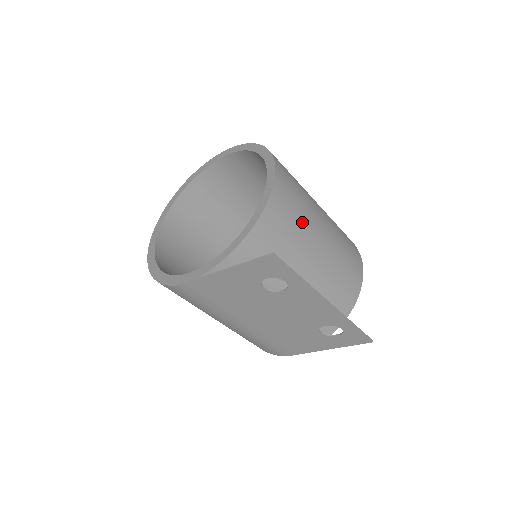
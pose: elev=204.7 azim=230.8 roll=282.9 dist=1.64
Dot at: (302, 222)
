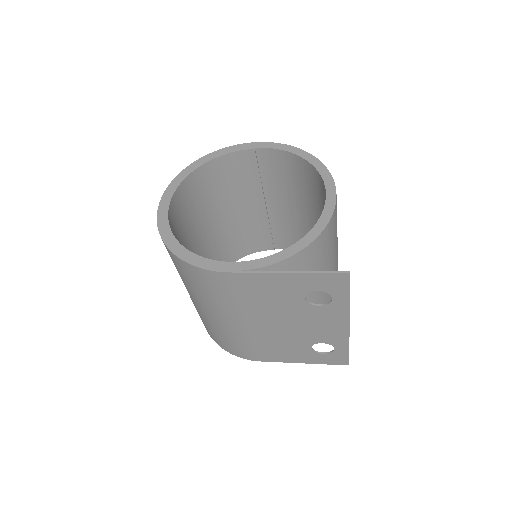
Dot at: (336, 242)
